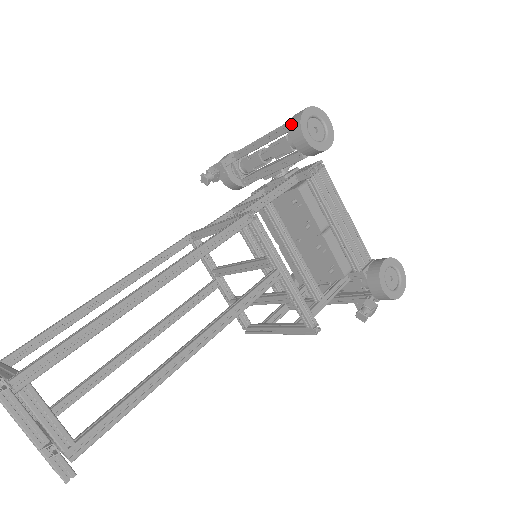
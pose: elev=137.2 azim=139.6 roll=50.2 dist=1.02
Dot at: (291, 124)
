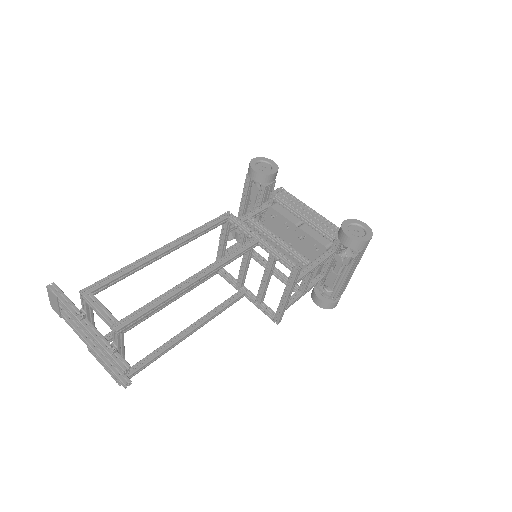
Dot at: (248, 171)
